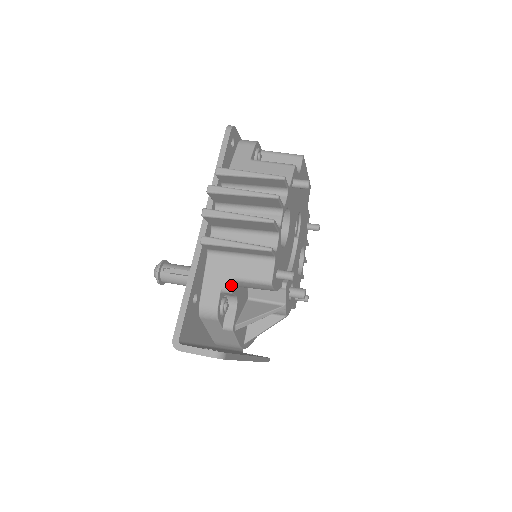
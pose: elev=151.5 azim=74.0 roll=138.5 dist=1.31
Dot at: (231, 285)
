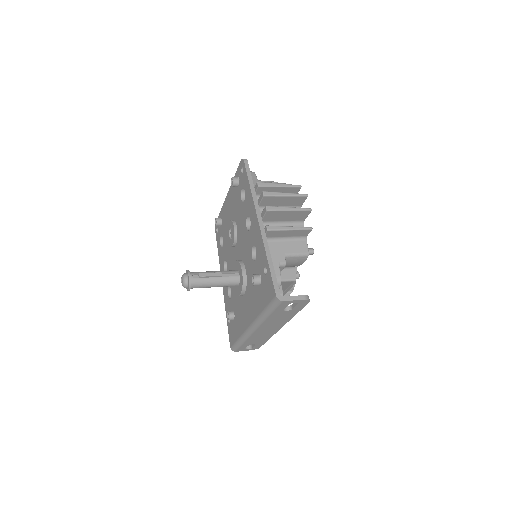
Dot at: (285, 260)
